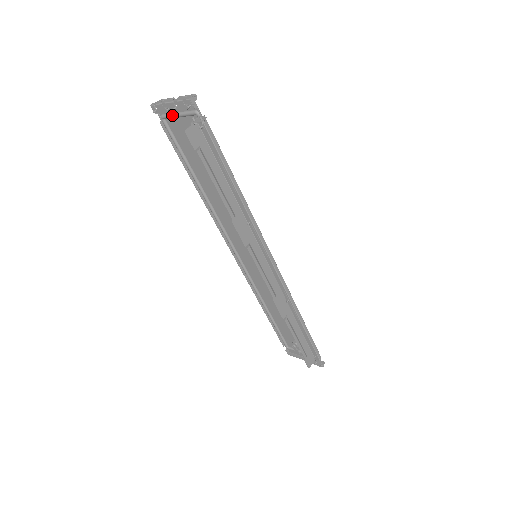
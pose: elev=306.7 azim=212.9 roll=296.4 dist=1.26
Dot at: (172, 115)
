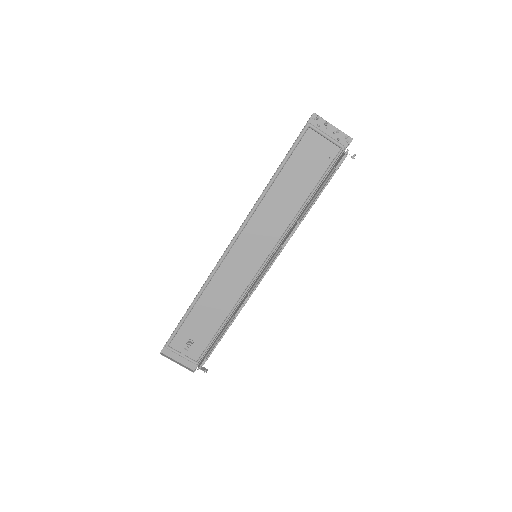
Dot at: (322, 132)
